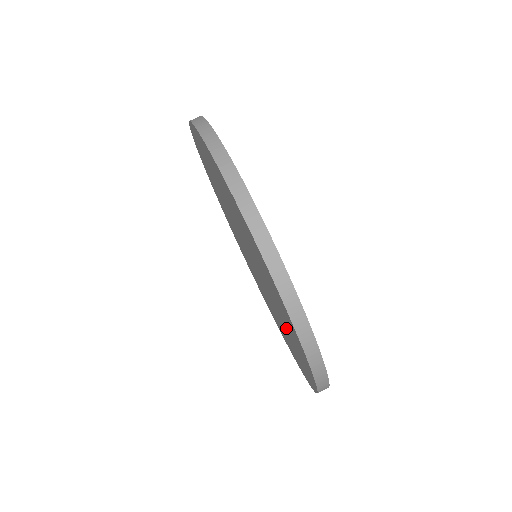
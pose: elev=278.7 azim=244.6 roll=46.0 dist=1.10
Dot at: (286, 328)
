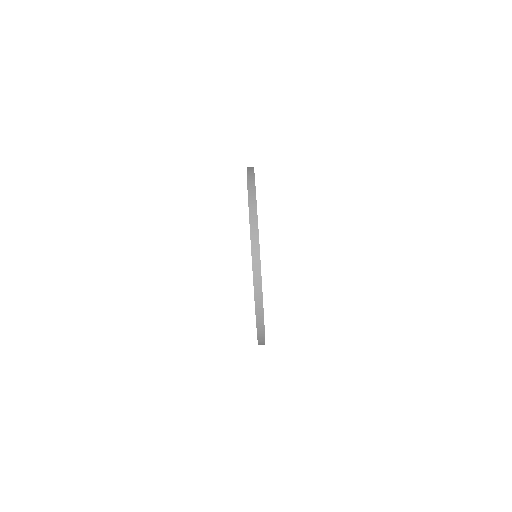
Dot at: occluded
